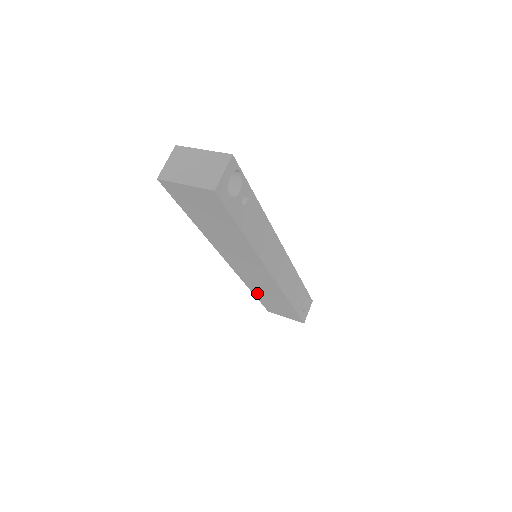
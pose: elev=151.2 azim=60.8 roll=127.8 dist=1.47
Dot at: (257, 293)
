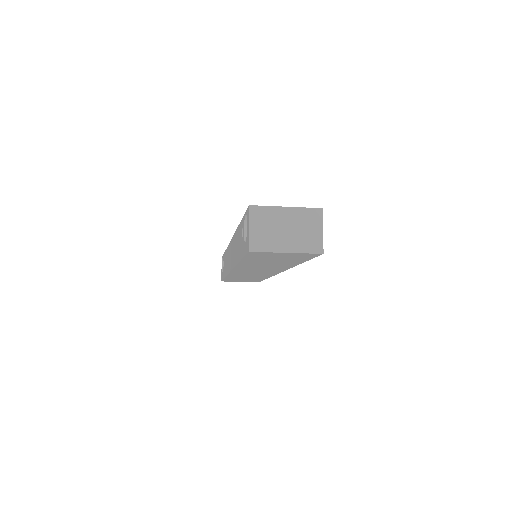
Dot at: (232, 277)
